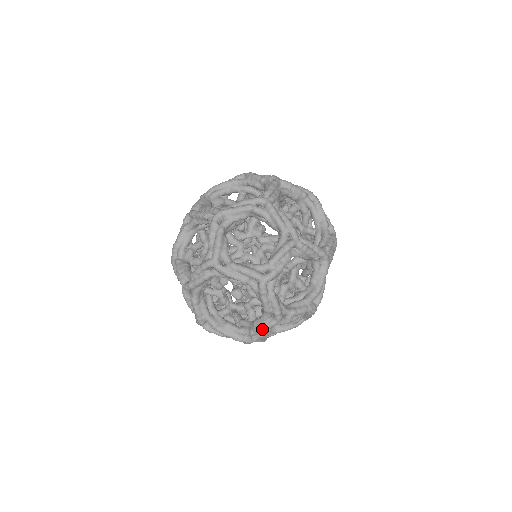
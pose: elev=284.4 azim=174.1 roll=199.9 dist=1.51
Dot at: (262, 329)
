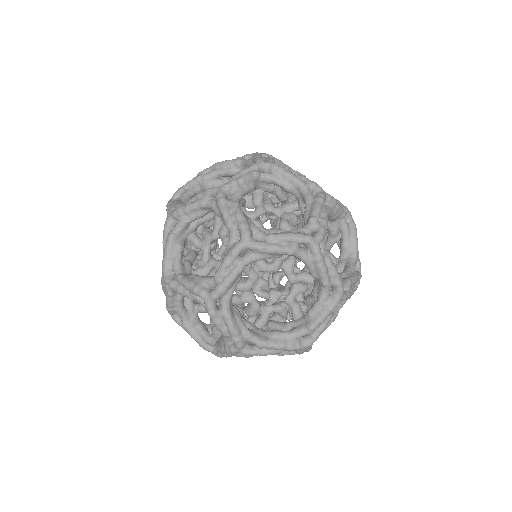
Dot at: (325, 314)
